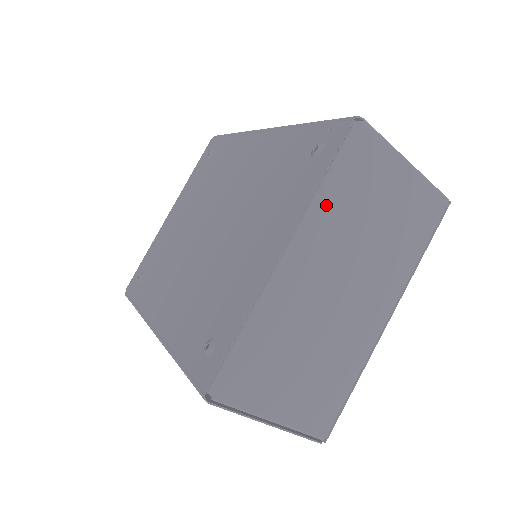
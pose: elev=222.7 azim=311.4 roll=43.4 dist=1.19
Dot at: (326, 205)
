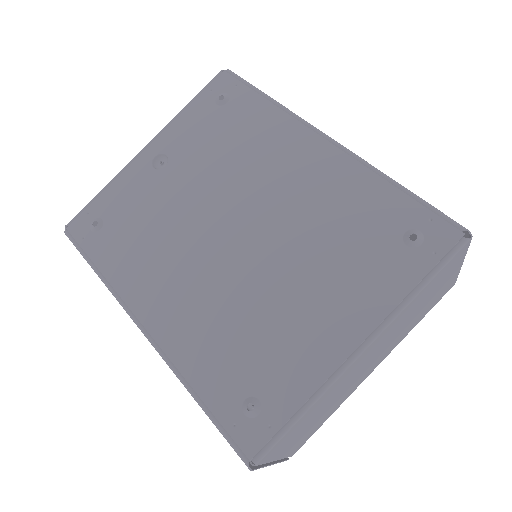
Dot at: (409, 307)
